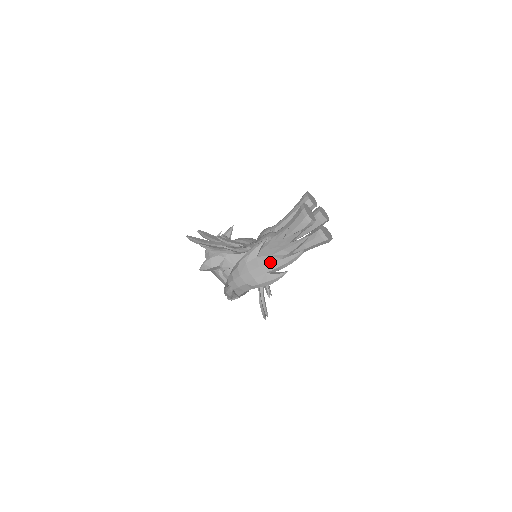
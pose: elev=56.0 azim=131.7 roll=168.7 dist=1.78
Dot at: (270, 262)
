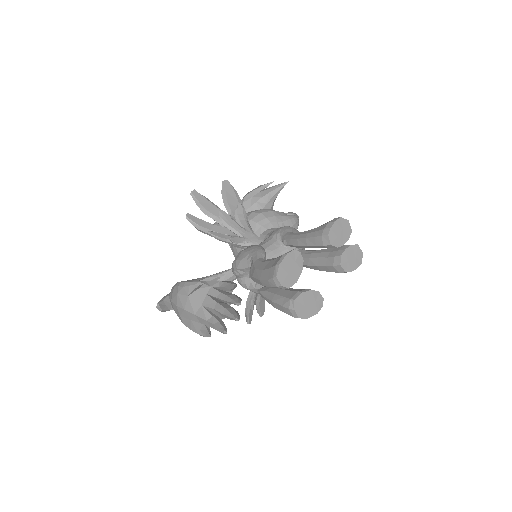
Dot at: (196, 313)
